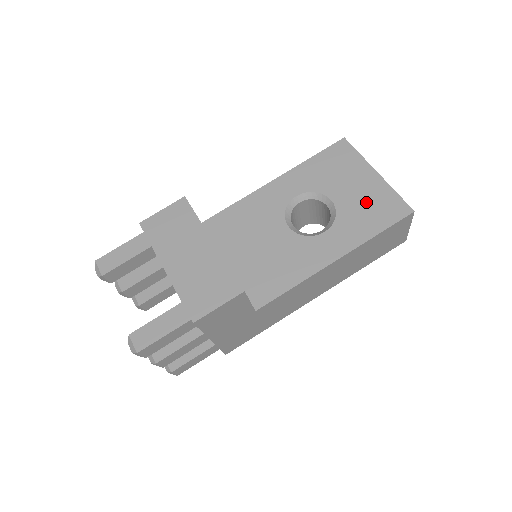
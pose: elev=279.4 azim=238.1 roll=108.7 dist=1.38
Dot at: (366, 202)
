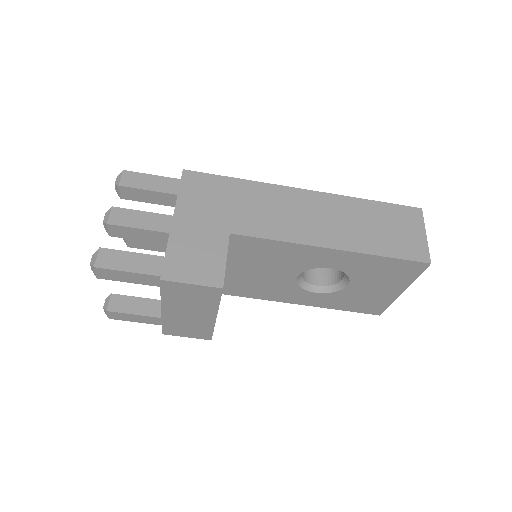
Dot at: (365, 298)
